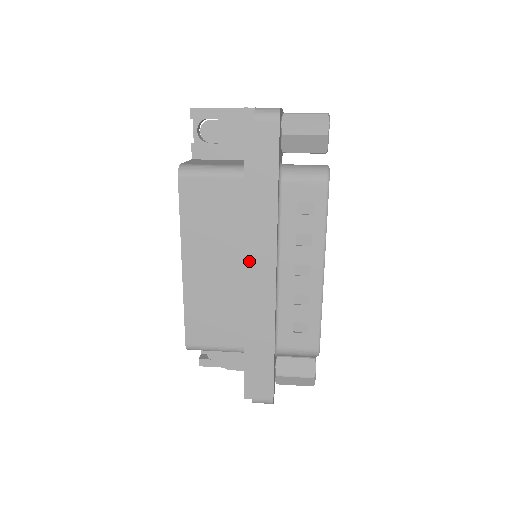
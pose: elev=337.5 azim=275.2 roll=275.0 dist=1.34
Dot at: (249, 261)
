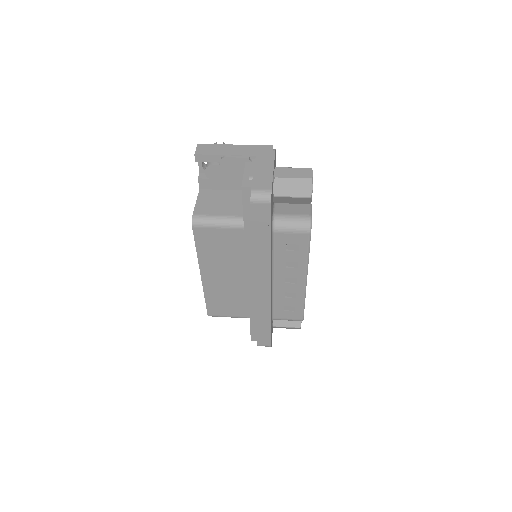
Dot at: (251, 274)
